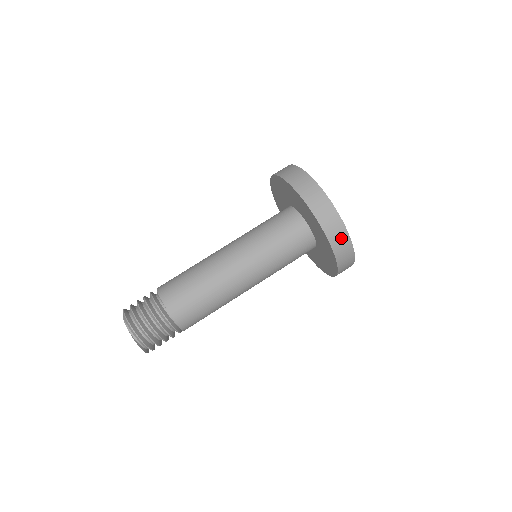
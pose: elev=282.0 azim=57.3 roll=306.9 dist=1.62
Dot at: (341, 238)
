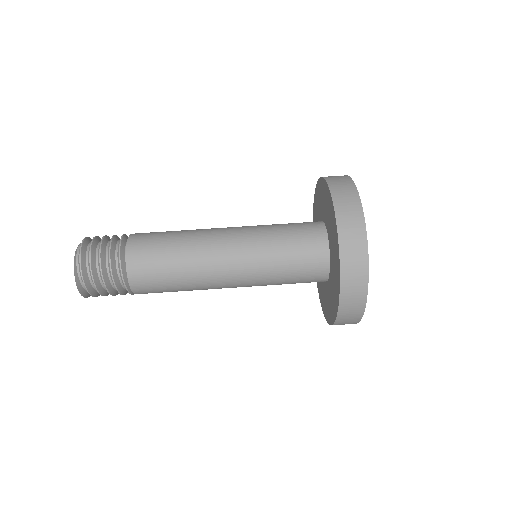
Dot at: (352, 217)
